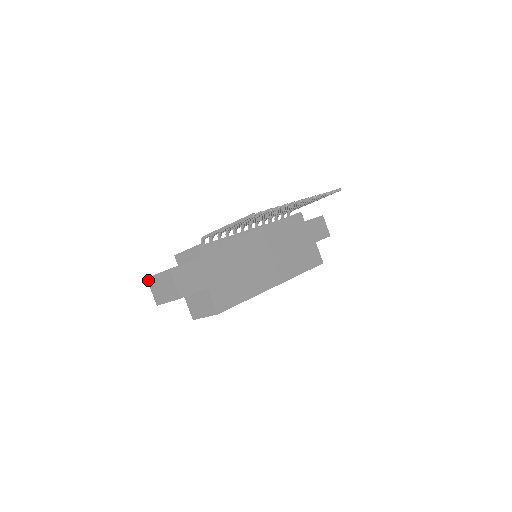
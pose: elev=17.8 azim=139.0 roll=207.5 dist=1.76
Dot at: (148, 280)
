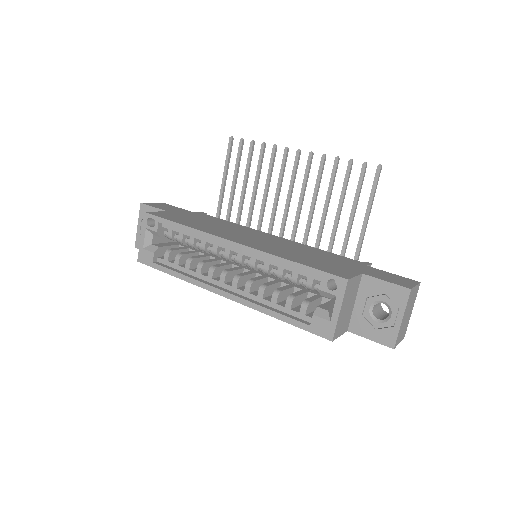
Dot at: occluded
